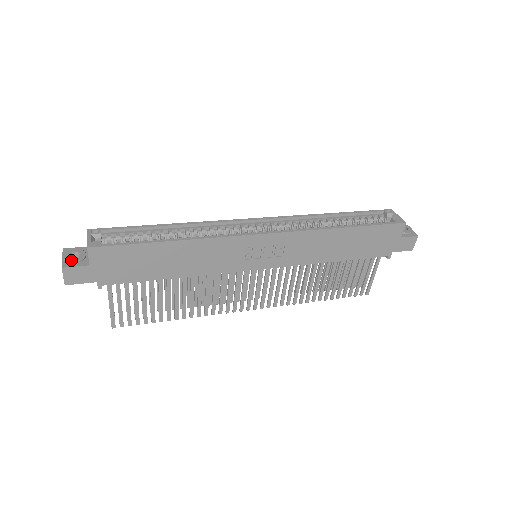
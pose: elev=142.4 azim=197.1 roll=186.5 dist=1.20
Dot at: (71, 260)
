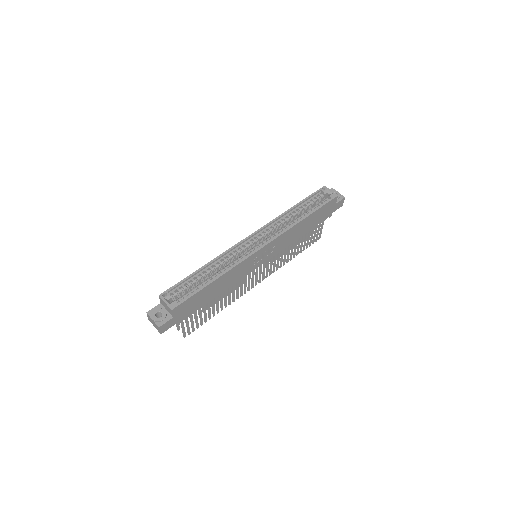
Dot at: (160, 320)
